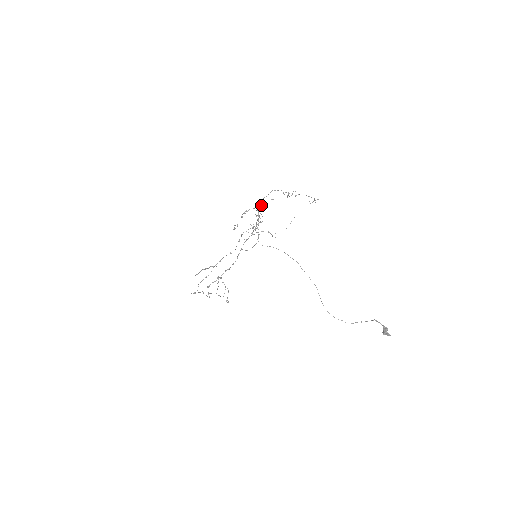
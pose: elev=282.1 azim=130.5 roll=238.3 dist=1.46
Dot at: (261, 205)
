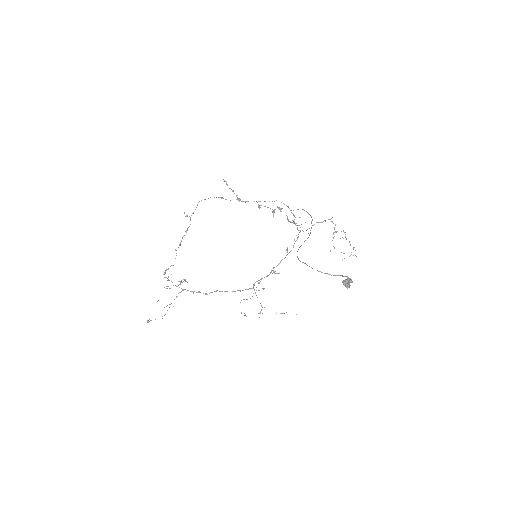
Dot at: (306, 230)
